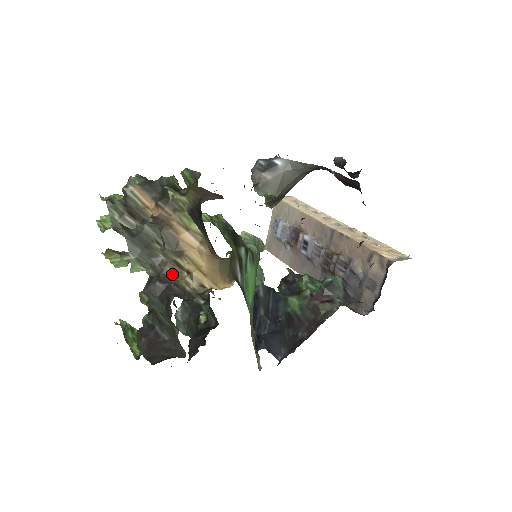
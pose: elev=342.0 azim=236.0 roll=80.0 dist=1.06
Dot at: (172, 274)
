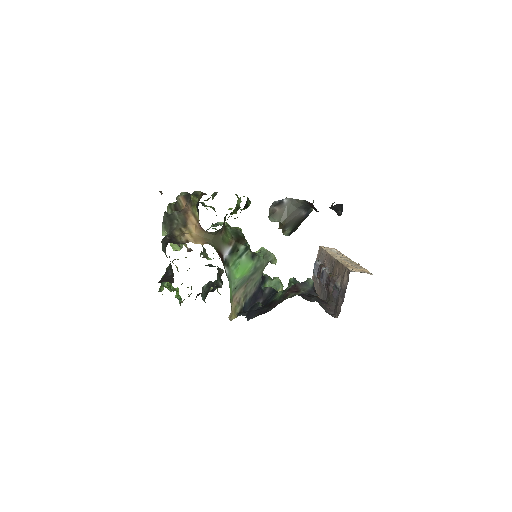
Dot at: (176, 234)
